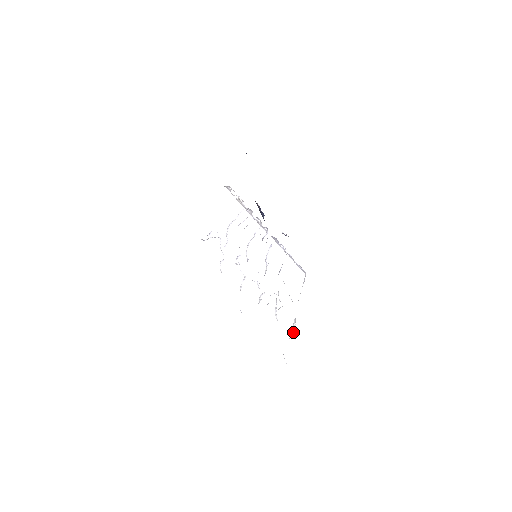
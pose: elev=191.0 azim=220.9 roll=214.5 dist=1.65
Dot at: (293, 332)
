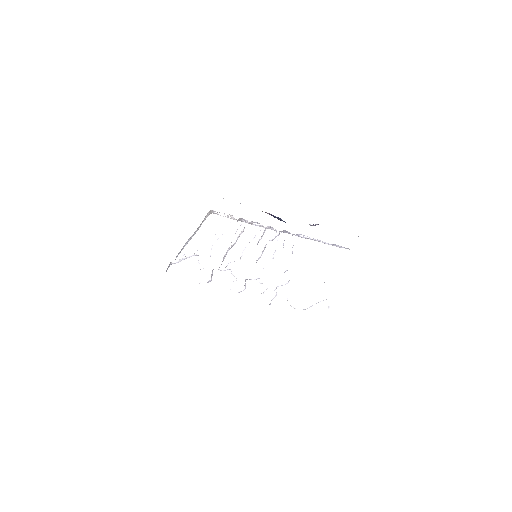
Dot at: occluded
